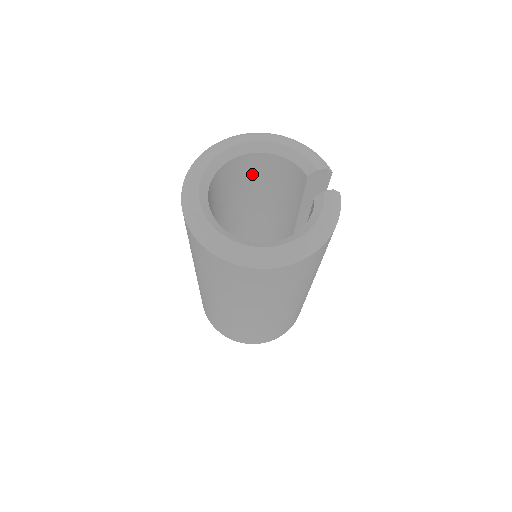
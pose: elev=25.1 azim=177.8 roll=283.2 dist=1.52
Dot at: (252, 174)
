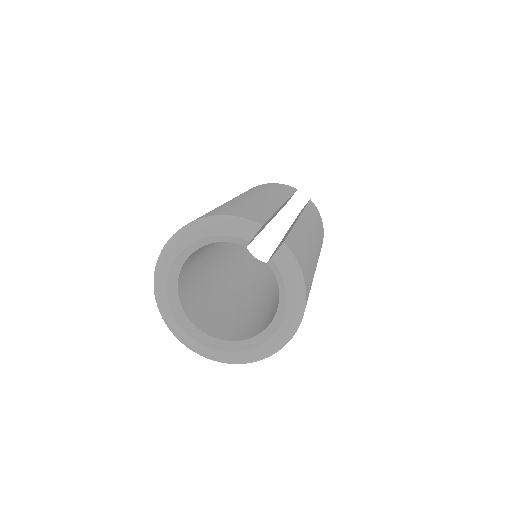
Dot at: (200, 248)
